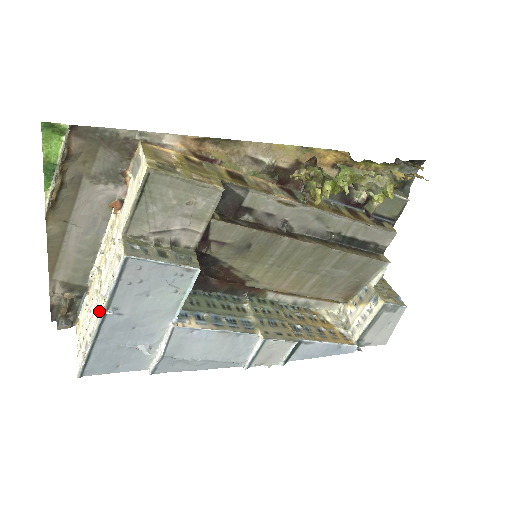
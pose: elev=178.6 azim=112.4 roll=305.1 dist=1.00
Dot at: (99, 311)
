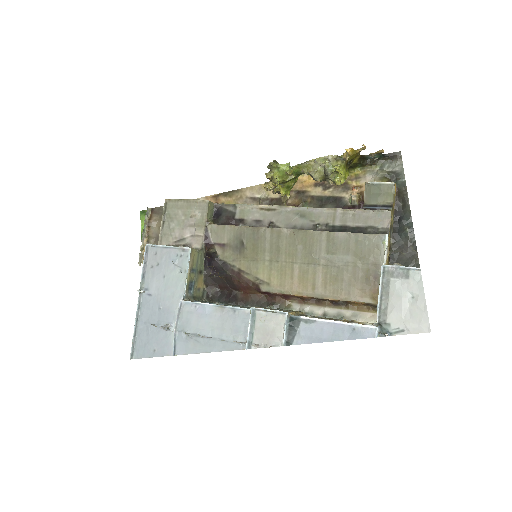
Dot at: occluded
